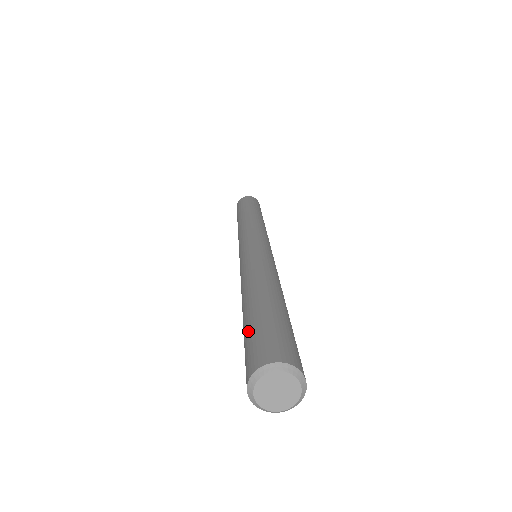
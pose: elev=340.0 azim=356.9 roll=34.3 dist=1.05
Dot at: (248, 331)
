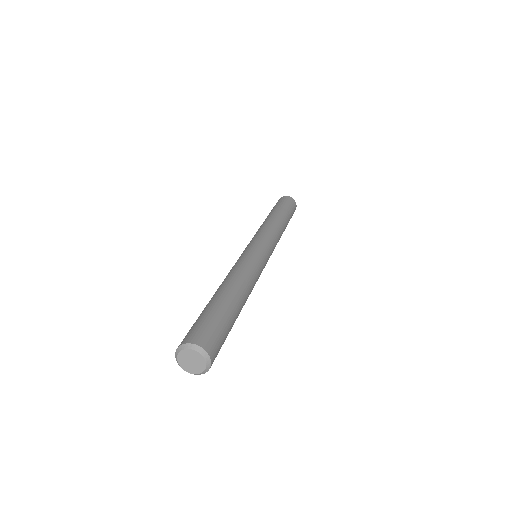
Dot at: (211, 314)
